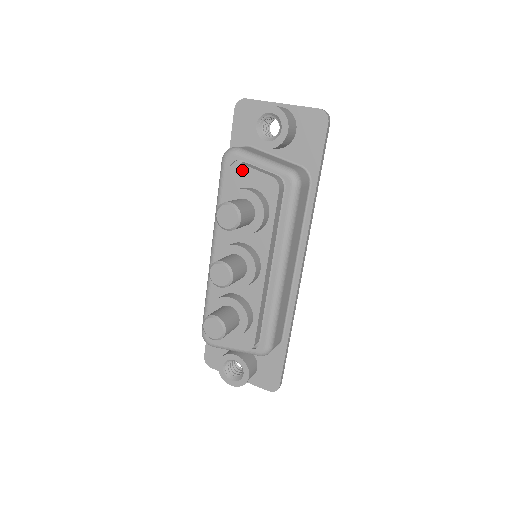
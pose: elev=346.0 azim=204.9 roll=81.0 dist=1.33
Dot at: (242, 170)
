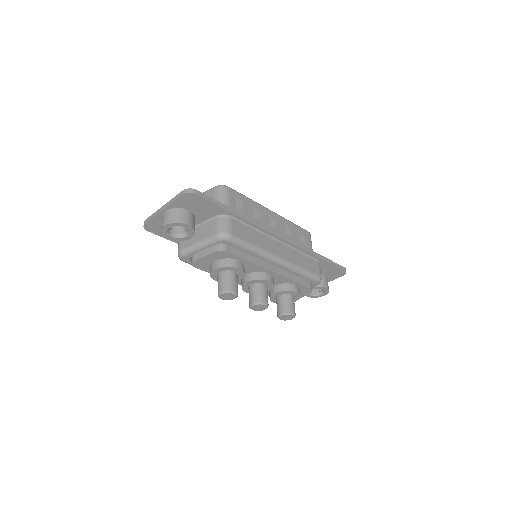
Dot at: (199, 262)
